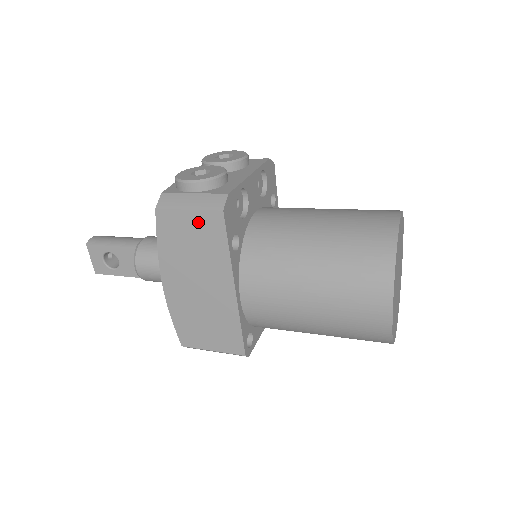
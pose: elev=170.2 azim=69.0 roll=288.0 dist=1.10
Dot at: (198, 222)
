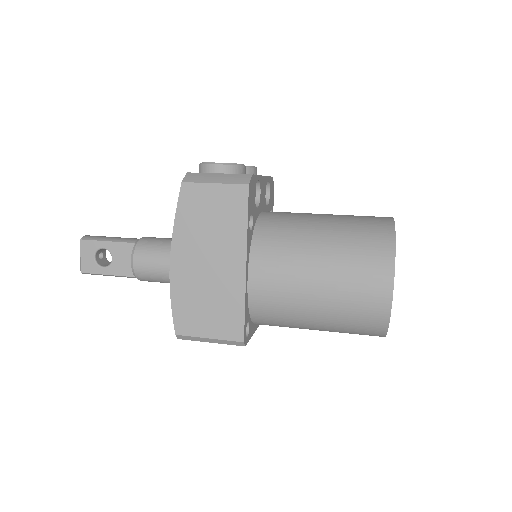
Dot at: (222, 196)
